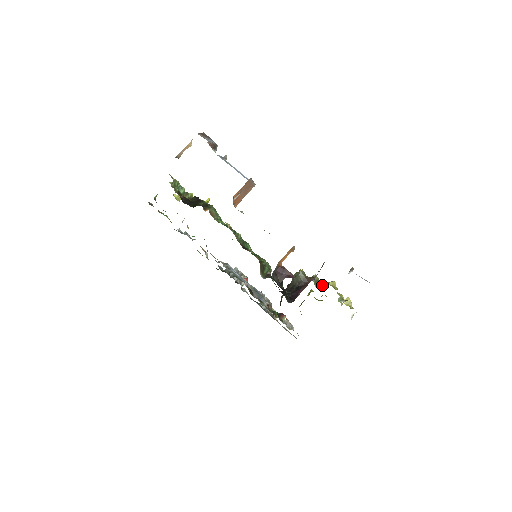
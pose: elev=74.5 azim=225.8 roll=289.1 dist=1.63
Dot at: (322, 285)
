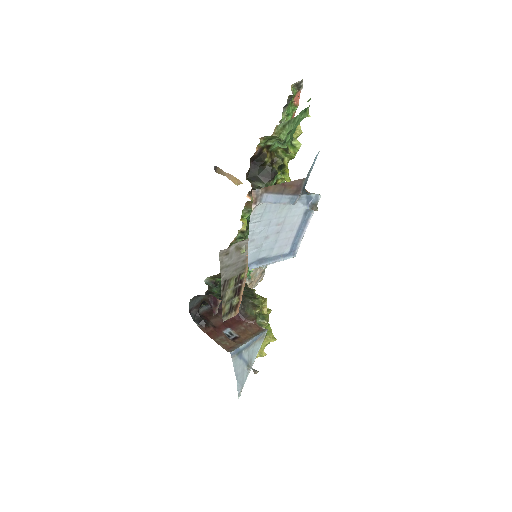
Dot at: occluded
